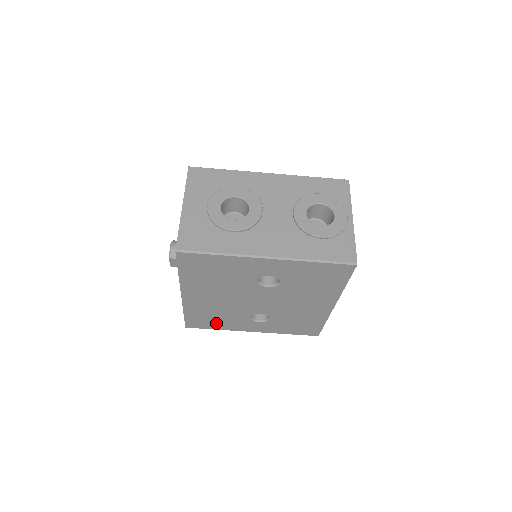
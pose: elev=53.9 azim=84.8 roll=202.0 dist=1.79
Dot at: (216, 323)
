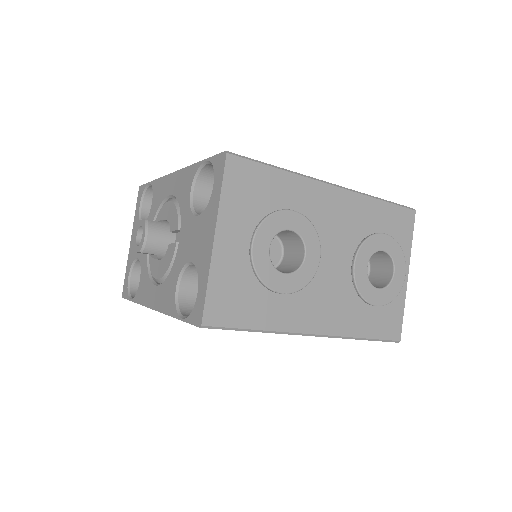
Dot at: occluded
